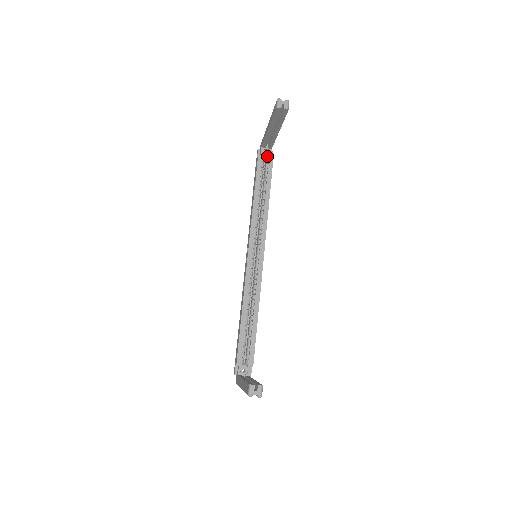
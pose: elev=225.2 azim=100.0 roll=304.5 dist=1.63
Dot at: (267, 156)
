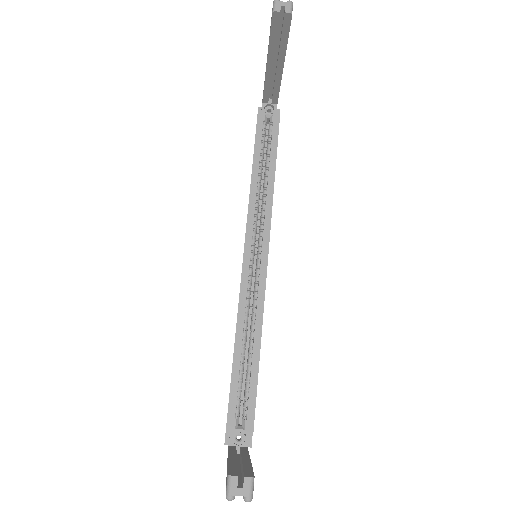
Dot at: (270, 114)
